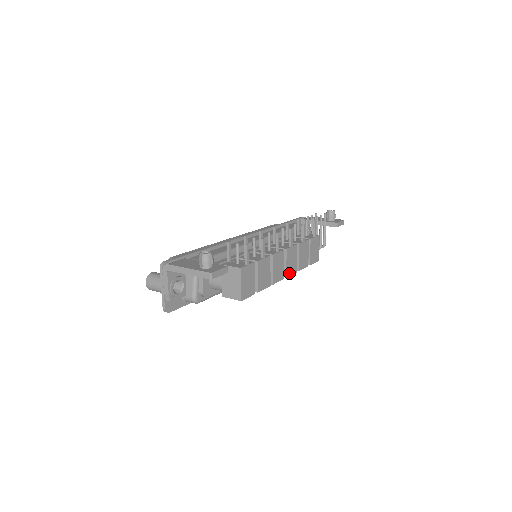
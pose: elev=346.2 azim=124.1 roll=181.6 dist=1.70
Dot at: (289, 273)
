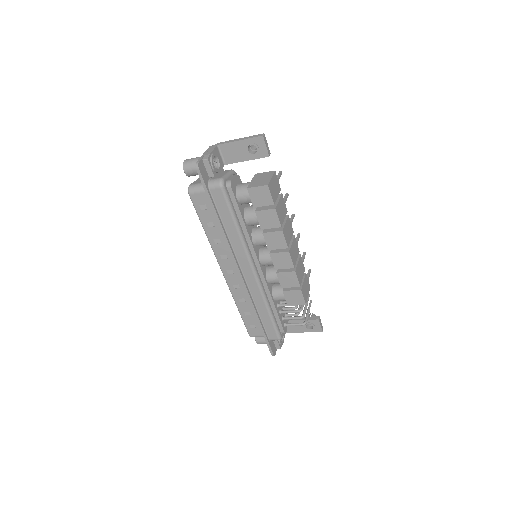
Dot at: (291, 254)
